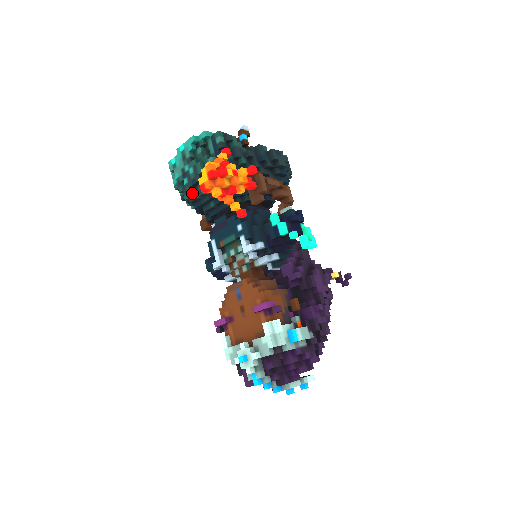
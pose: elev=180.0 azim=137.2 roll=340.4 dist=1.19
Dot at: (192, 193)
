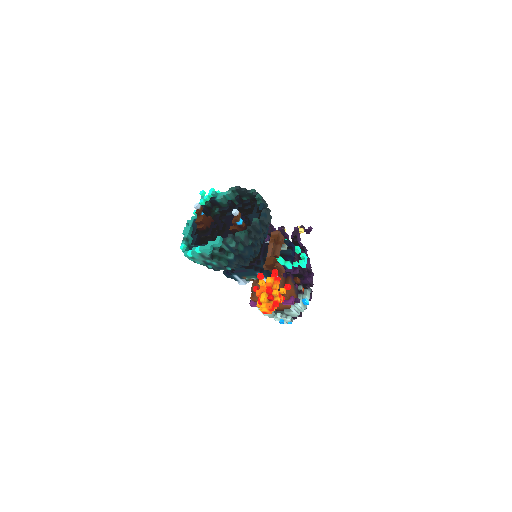
Dot at: occluded
